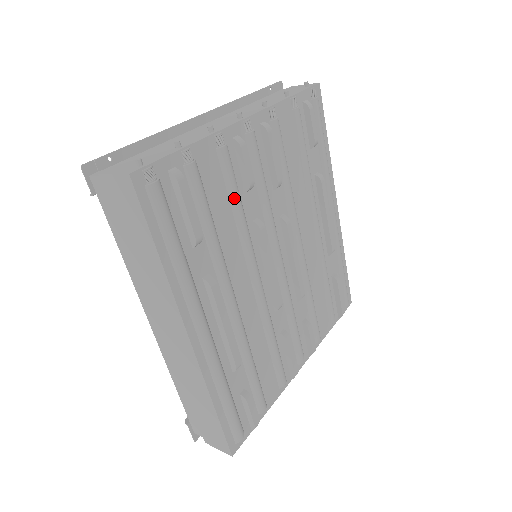
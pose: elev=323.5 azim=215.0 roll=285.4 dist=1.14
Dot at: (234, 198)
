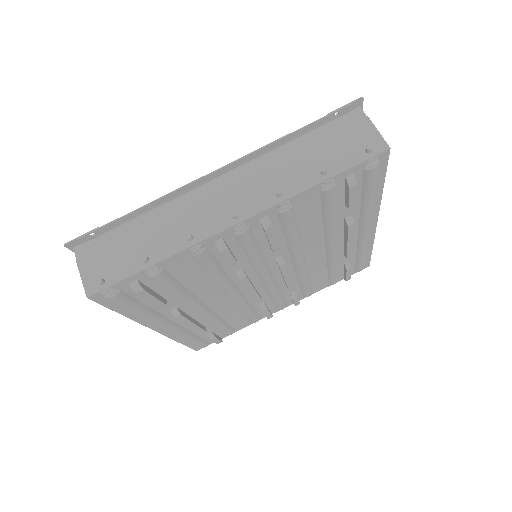
Dot at: (211, 272)
